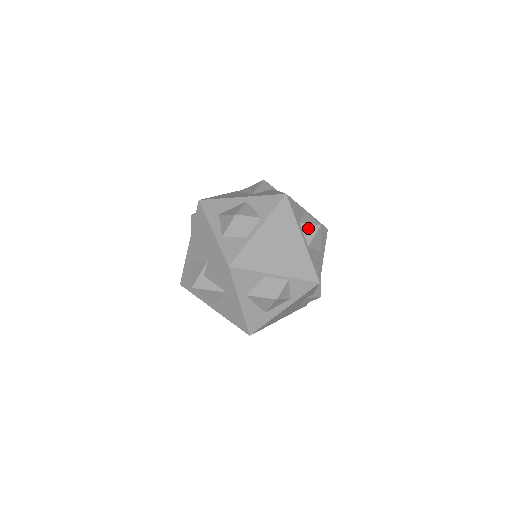
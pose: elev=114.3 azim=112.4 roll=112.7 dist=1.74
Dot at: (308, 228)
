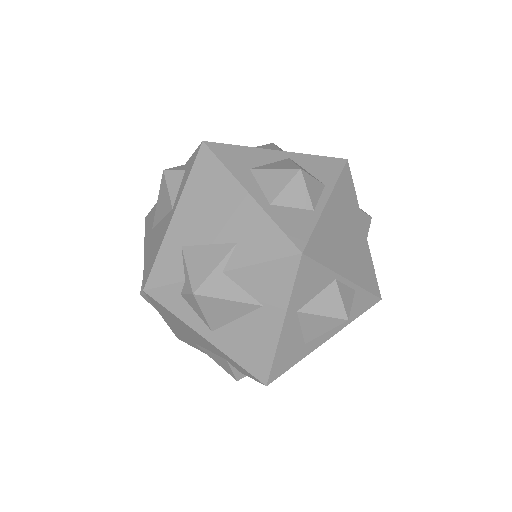
Dot at: (363, 217)
